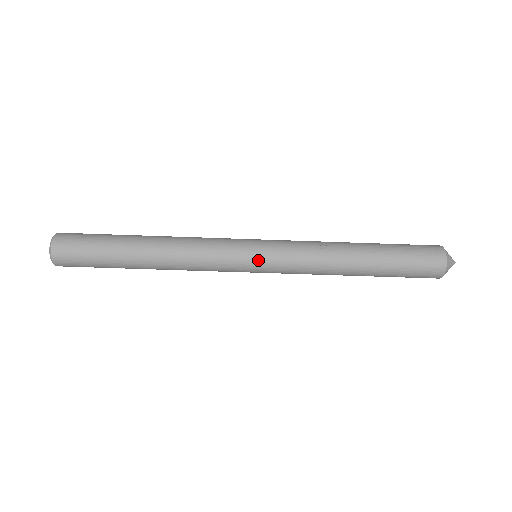
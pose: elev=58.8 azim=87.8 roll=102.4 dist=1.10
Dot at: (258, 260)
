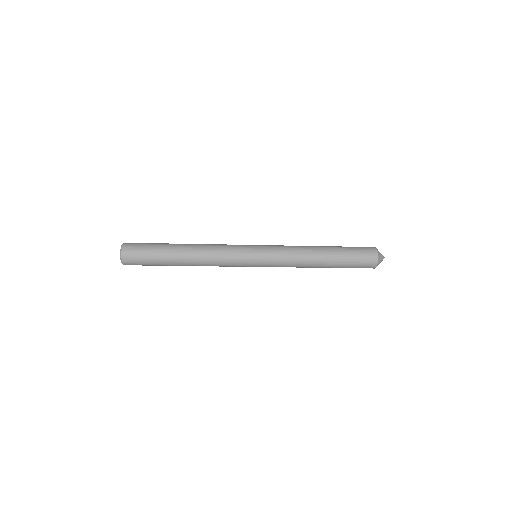
Dot at: occluded
